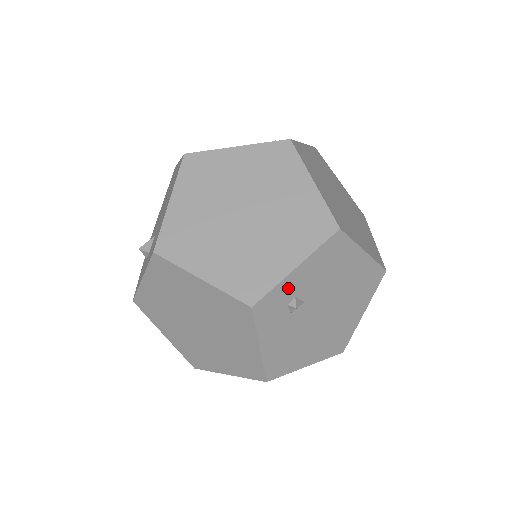
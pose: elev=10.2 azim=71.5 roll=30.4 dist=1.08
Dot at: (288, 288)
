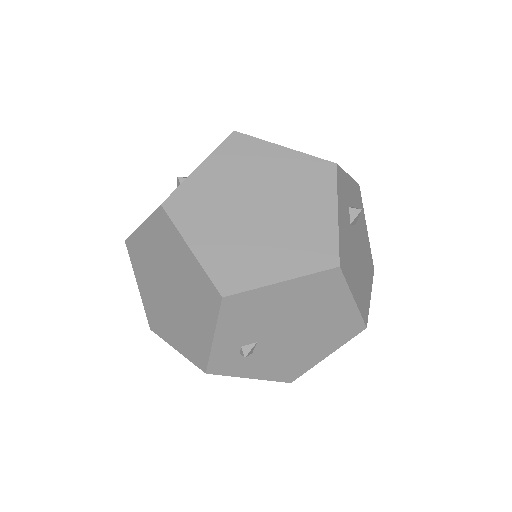
Dot at: (225, 349)
